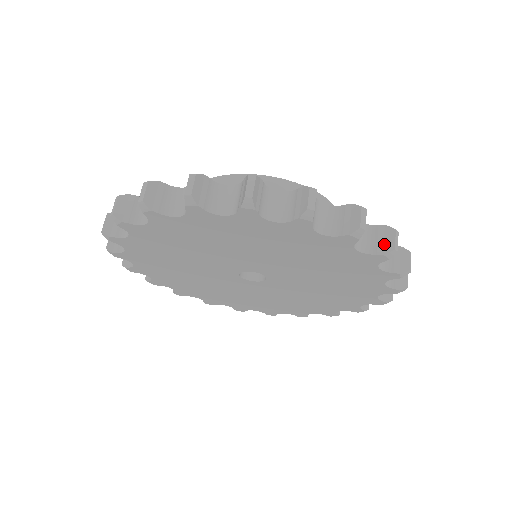
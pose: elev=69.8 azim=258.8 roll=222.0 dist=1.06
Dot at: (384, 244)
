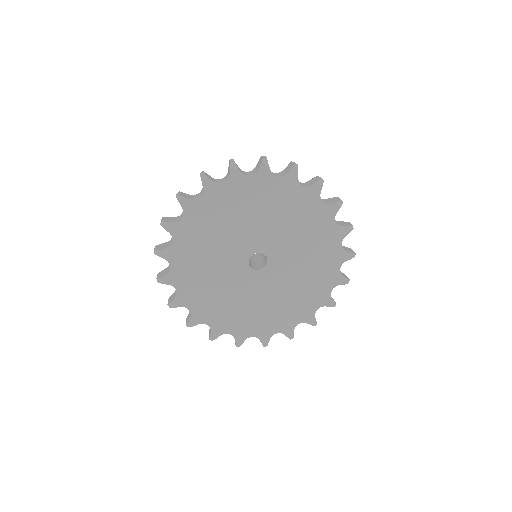
Dot at: (290, 168)
